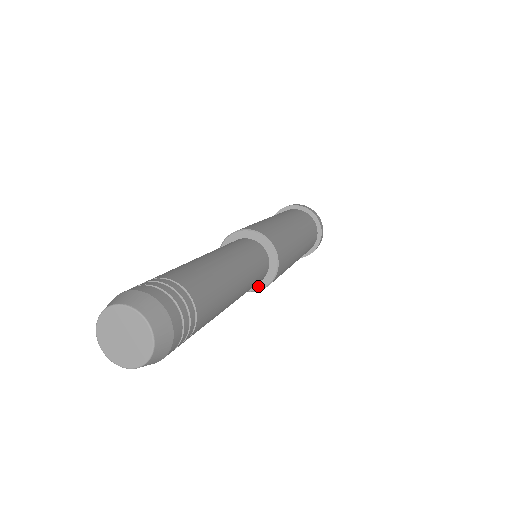
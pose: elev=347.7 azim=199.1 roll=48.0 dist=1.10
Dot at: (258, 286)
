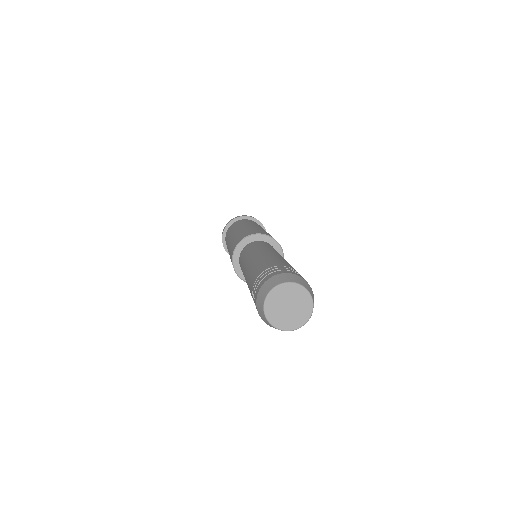
Dot at: occluded
